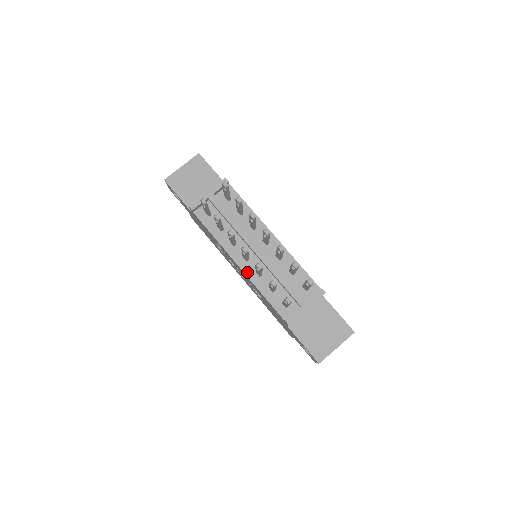
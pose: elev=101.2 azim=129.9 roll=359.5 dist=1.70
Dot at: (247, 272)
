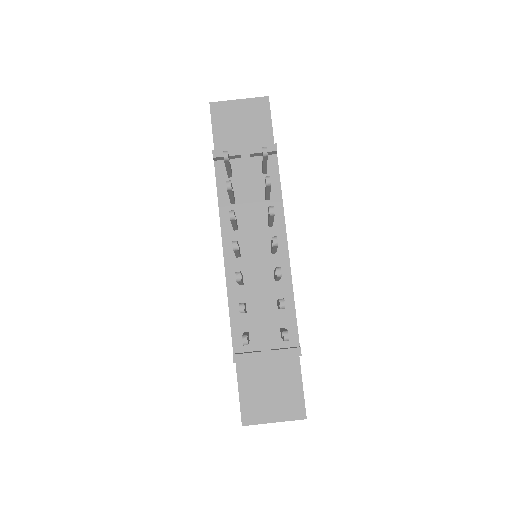
Dot at: (229, 270)
